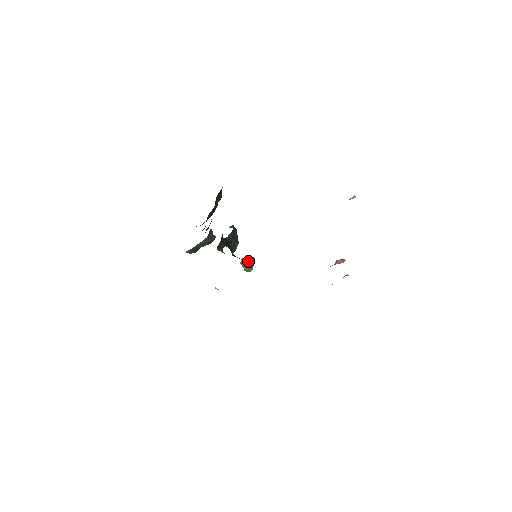
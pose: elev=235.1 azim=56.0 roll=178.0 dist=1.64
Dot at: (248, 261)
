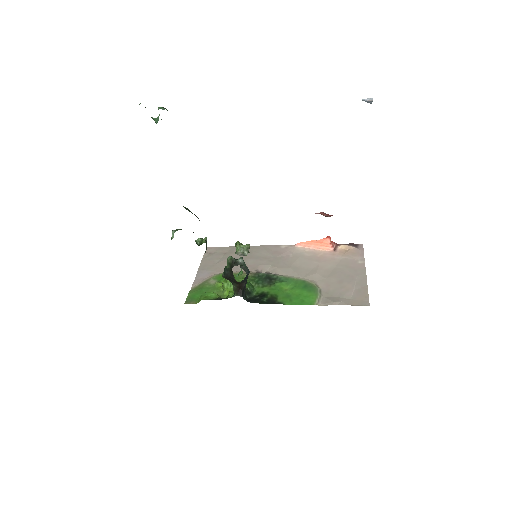
Dot at: (245, 255)
